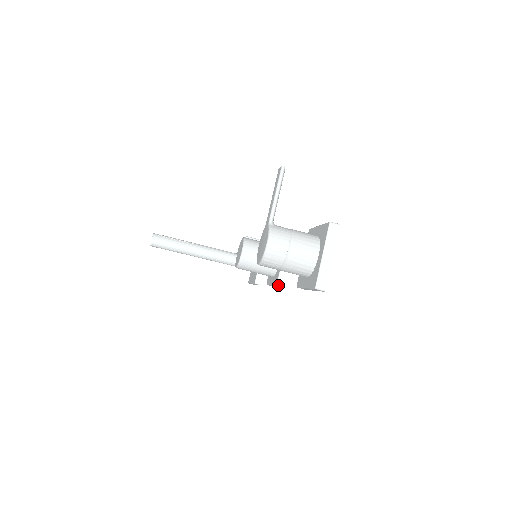
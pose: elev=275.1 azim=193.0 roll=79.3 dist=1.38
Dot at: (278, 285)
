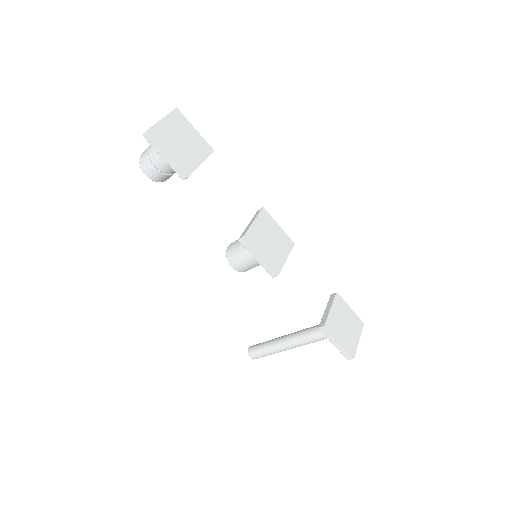
Dot at: (239, 239)
